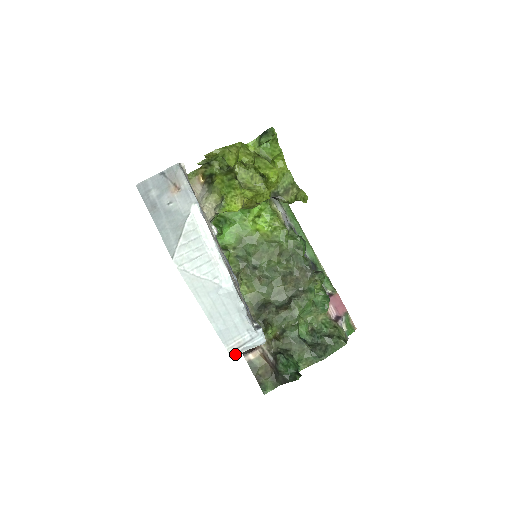
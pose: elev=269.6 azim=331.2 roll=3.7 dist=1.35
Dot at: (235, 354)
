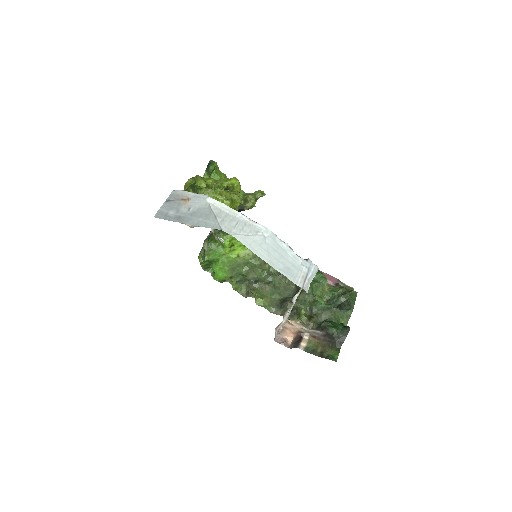
Dot at: (306, 287)
